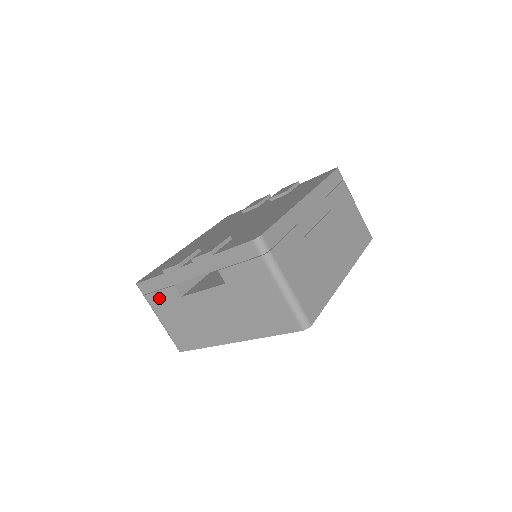
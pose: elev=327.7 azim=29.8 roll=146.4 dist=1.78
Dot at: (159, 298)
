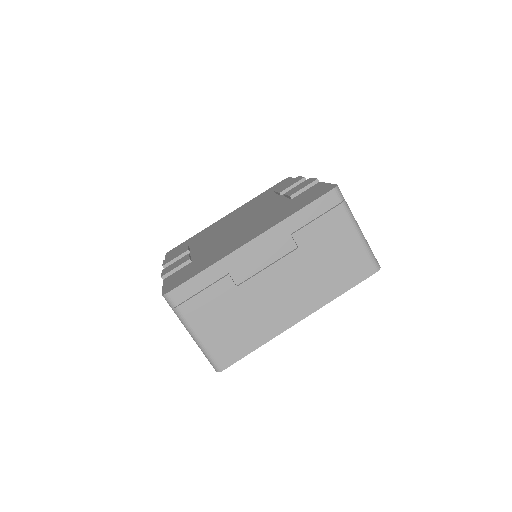
Dot at: occluded
